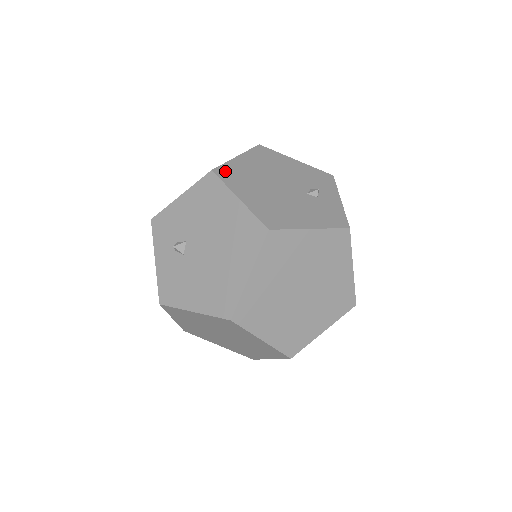
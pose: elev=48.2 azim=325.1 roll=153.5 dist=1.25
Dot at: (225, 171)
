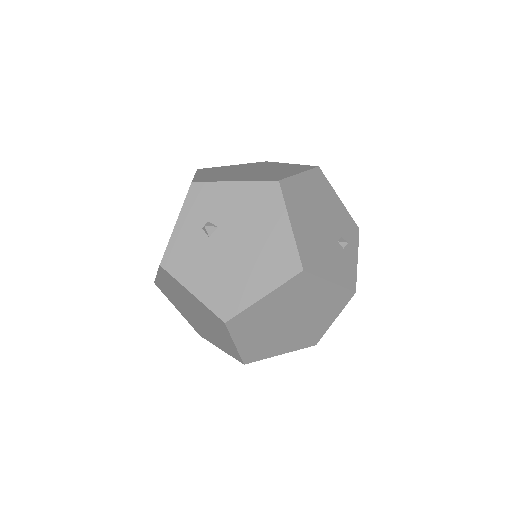
Dot at: (288, 187)
